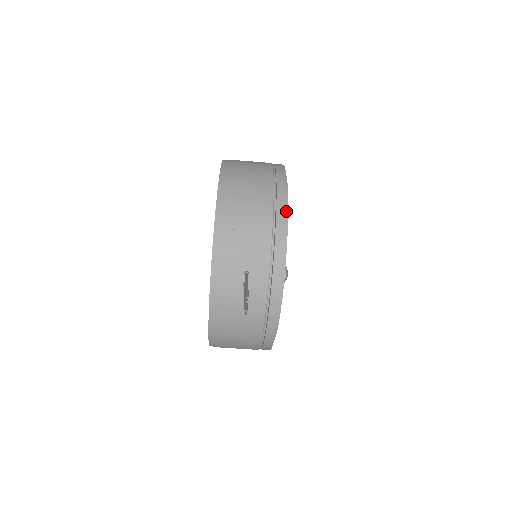
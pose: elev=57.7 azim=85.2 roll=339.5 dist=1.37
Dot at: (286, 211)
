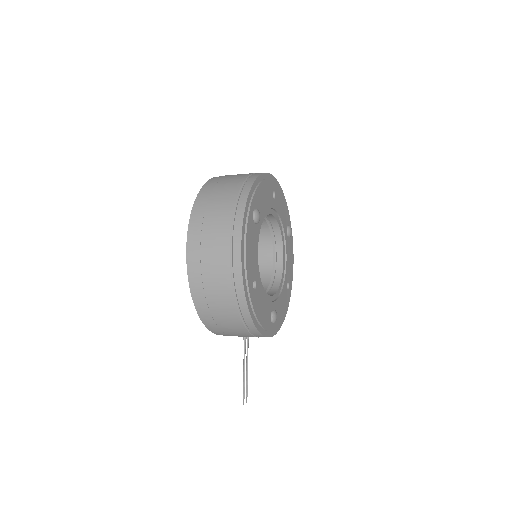
Dot at: (254, 324)
